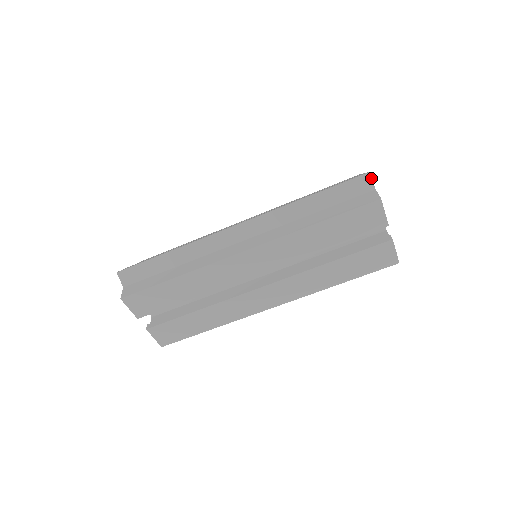
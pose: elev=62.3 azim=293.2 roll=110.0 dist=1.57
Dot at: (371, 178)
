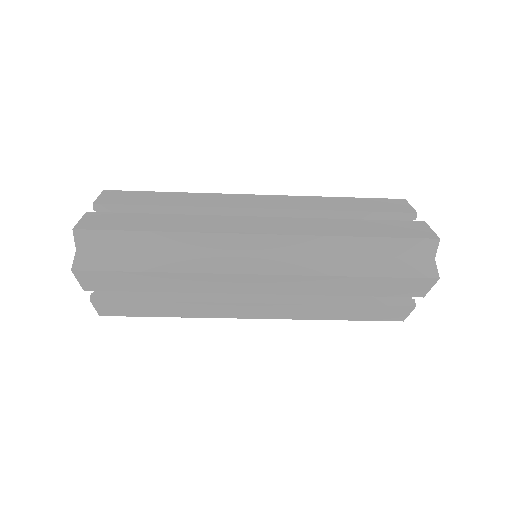
Dot at: occluded
